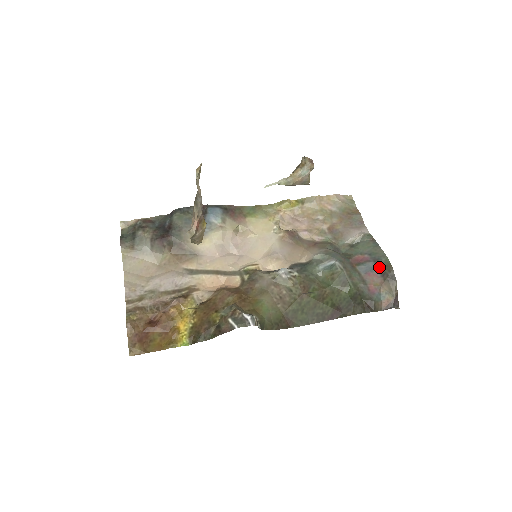
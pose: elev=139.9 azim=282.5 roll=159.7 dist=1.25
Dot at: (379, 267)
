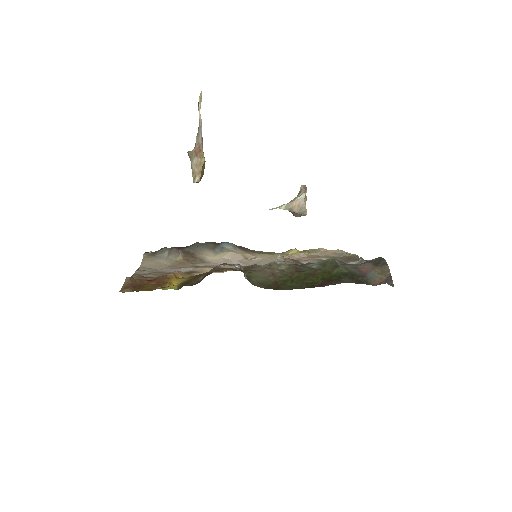
Dot at: (372, 262)
